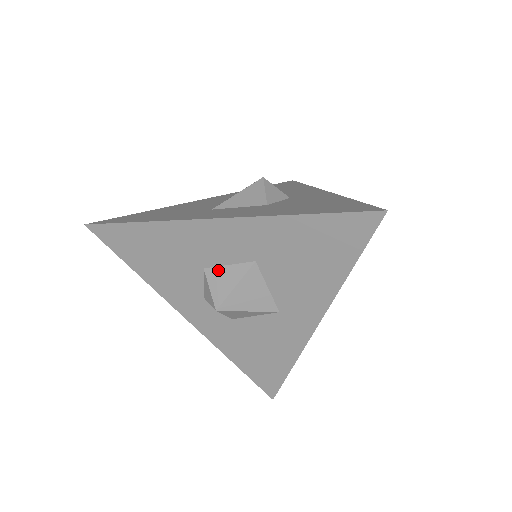
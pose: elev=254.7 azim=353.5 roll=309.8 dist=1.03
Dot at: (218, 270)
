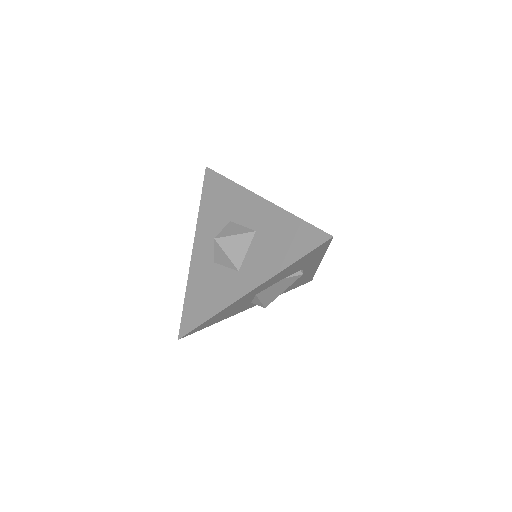
Dot at: (236, 225)
